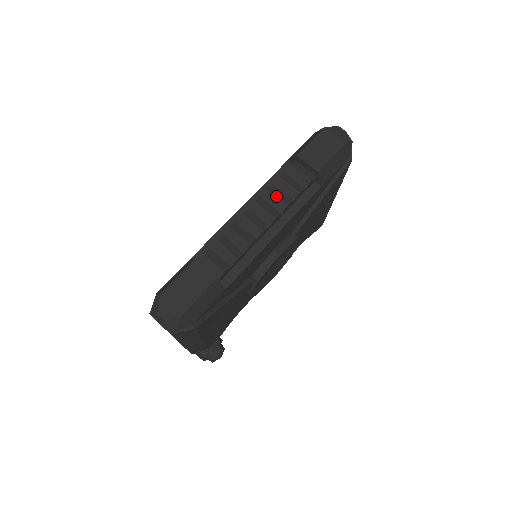
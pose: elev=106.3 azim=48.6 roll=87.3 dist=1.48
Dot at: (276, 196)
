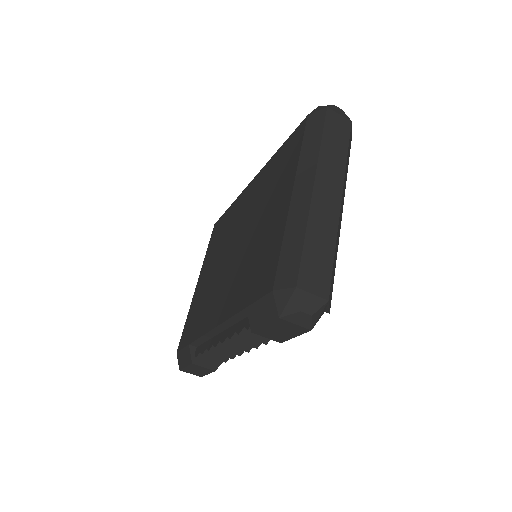
Dot at: occluded
